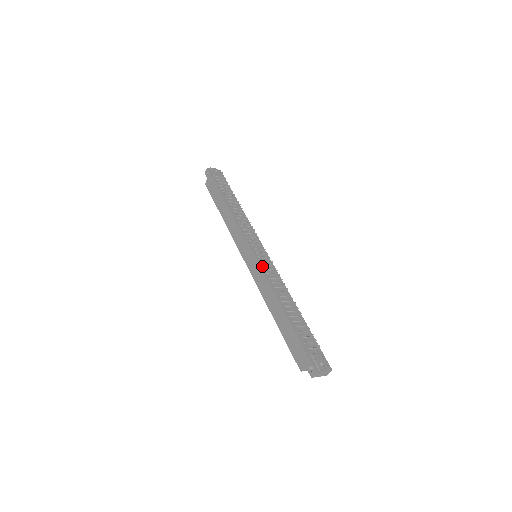
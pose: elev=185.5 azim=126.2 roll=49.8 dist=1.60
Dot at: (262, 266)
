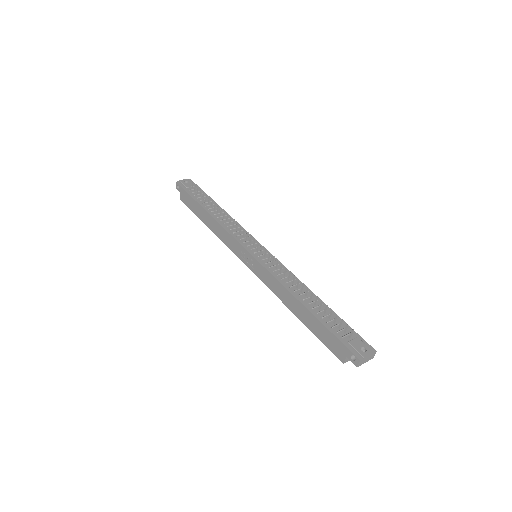
Dot at: (265, 265)
